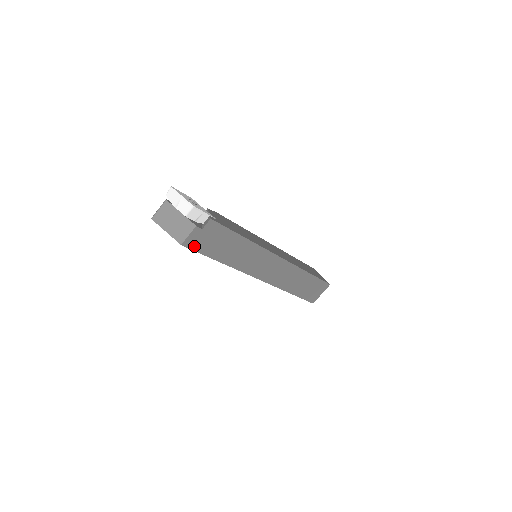
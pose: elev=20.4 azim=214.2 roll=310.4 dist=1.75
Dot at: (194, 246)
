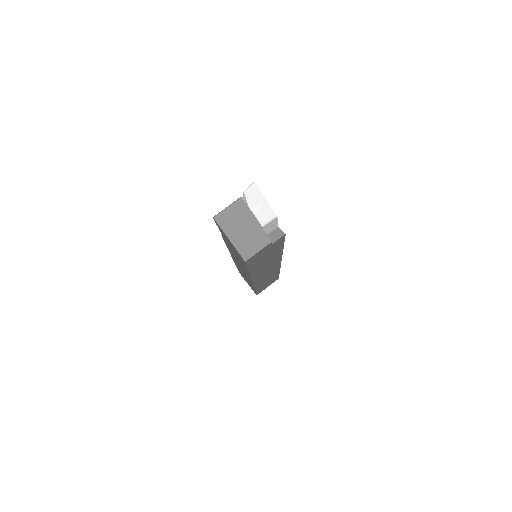
Dot at: (251, 261)
